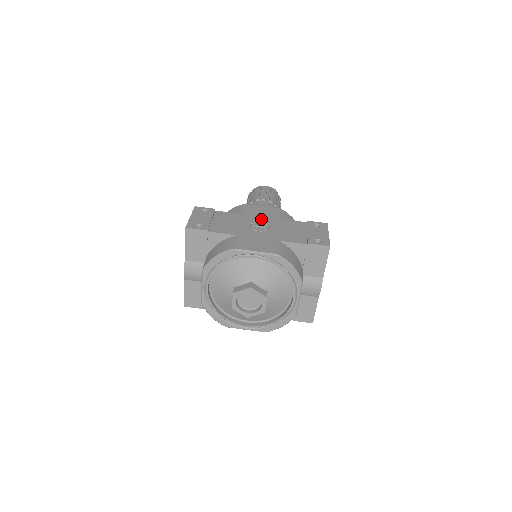
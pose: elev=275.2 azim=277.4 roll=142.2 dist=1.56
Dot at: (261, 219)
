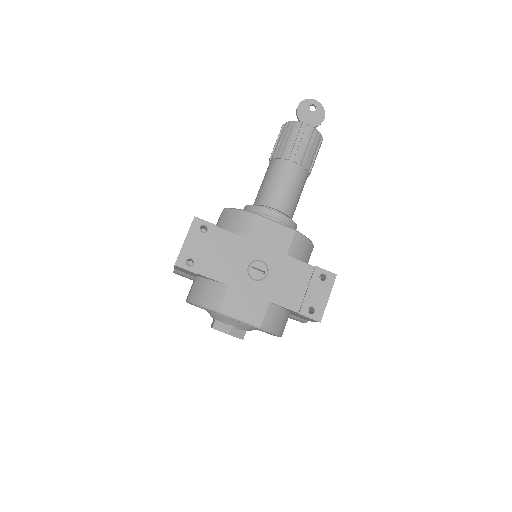
Dot at: (265, 254)
